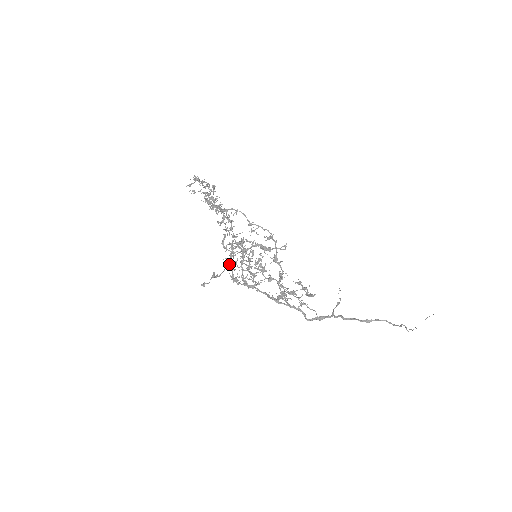
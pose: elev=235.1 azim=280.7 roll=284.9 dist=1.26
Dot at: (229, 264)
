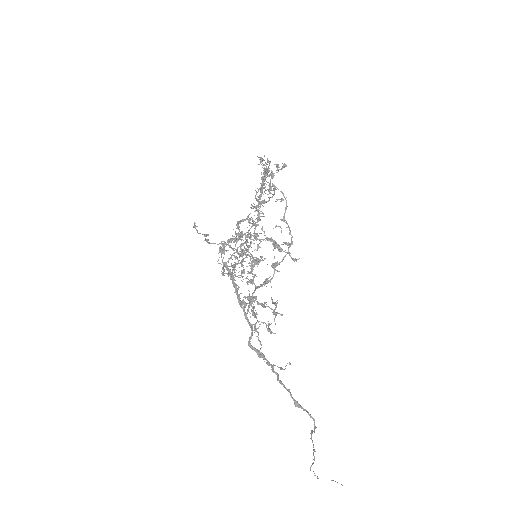
Dot at: (228, 240)
